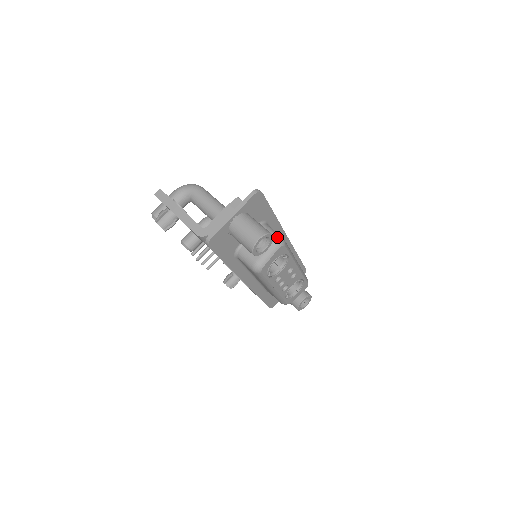
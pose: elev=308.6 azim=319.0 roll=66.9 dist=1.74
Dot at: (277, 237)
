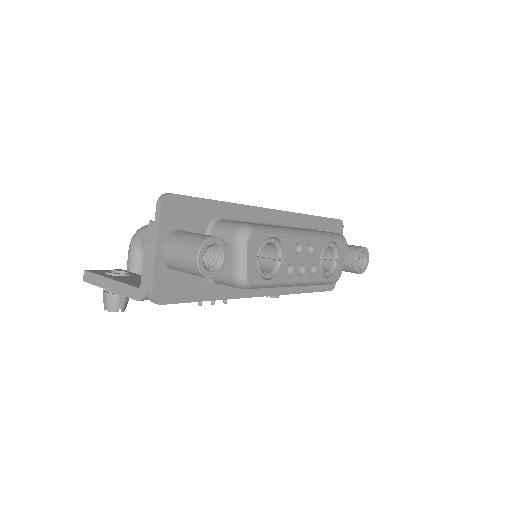
Dot at: (236, 229)
